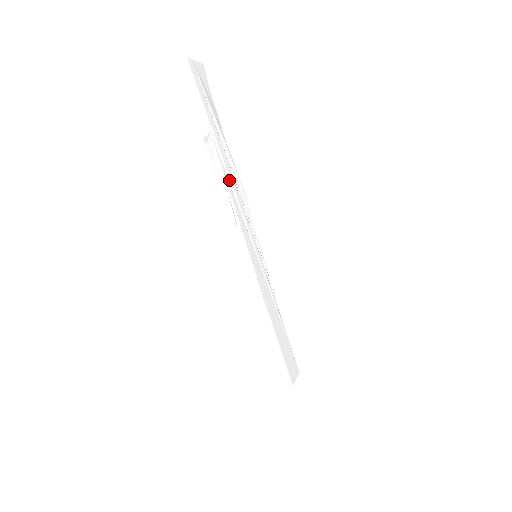
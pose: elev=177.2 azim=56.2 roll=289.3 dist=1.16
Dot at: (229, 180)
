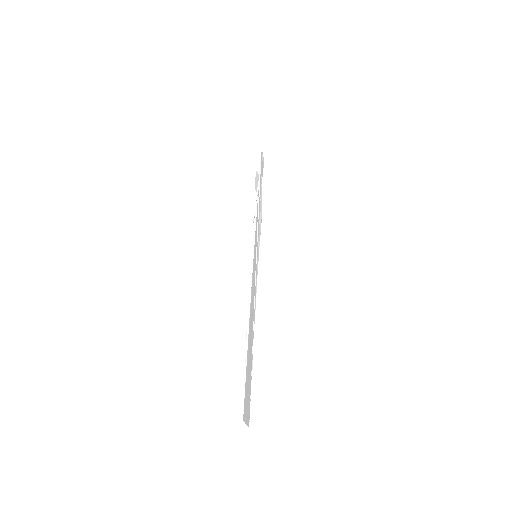
Dot at: (258, 202)
